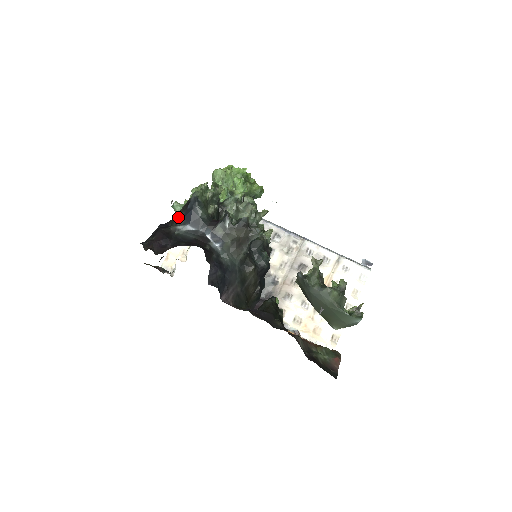
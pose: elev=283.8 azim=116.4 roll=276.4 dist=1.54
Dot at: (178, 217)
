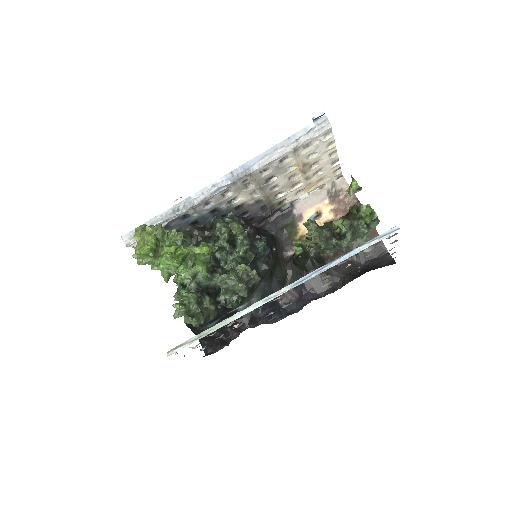
Dot at: occluded
